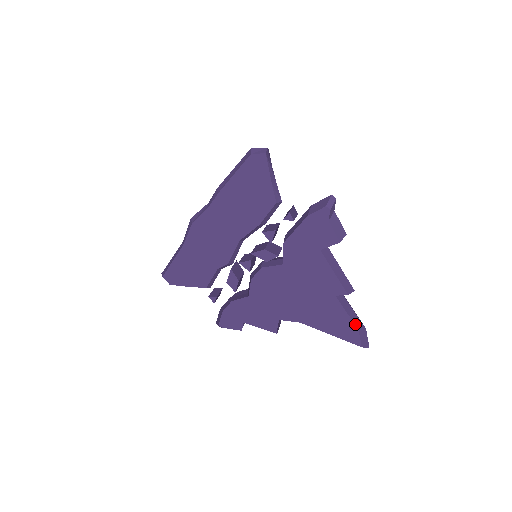
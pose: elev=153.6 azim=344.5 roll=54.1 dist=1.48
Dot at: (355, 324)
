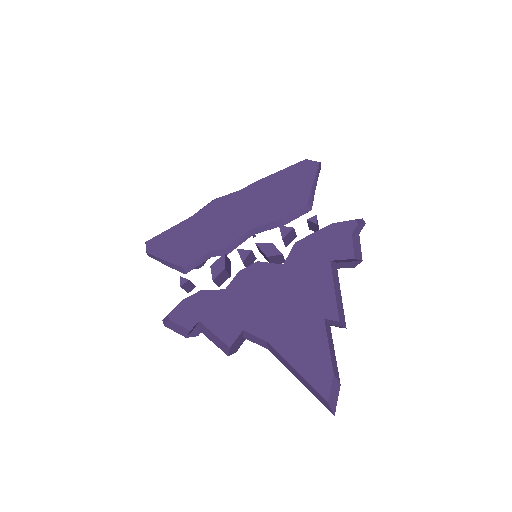
Dot at: (332, 365)
